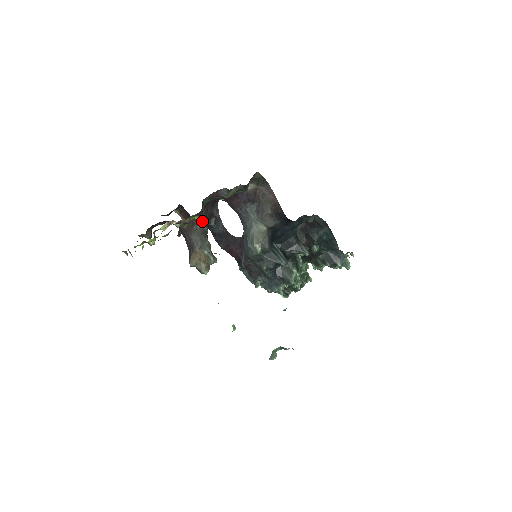
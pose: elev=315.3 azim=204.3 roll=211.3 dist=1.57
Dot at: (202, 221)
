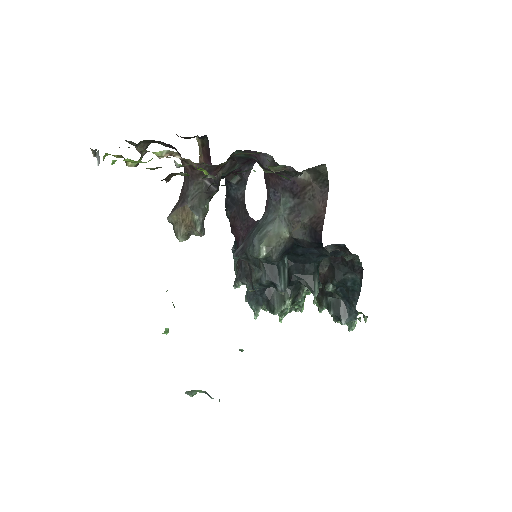
Dot at: occluded
